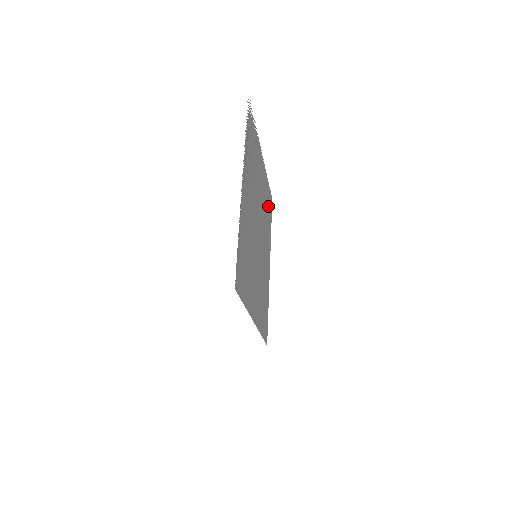
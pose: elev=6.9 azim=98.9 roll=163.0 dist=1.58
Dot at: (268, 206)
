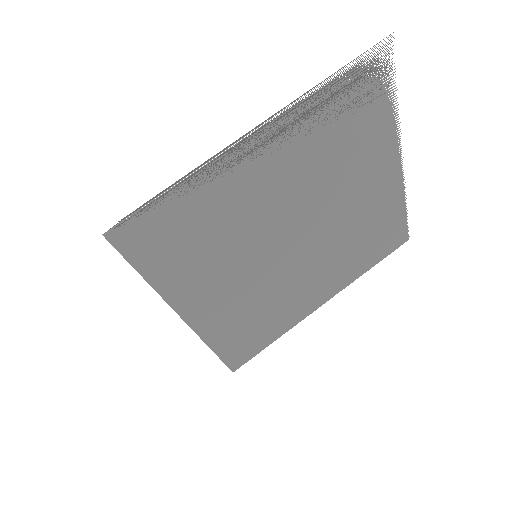
Dot at: (379, 236)
